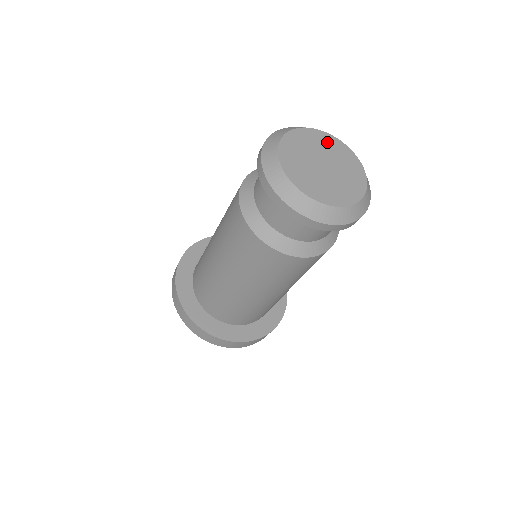
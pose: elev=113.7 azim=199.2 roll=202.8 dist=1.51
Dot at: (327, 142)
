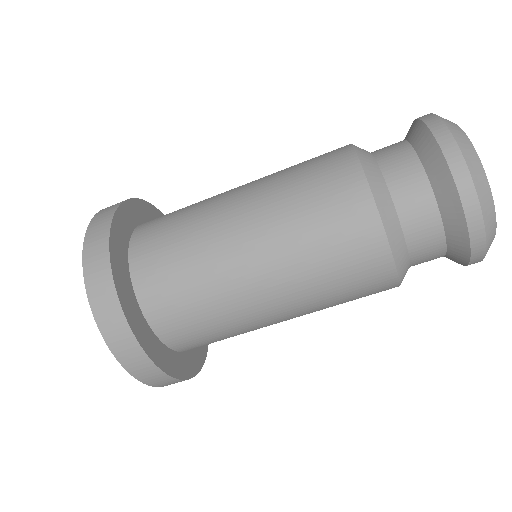
Dot at: occluded
